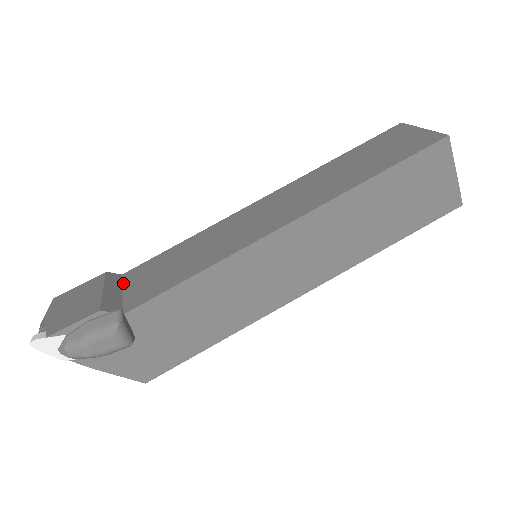
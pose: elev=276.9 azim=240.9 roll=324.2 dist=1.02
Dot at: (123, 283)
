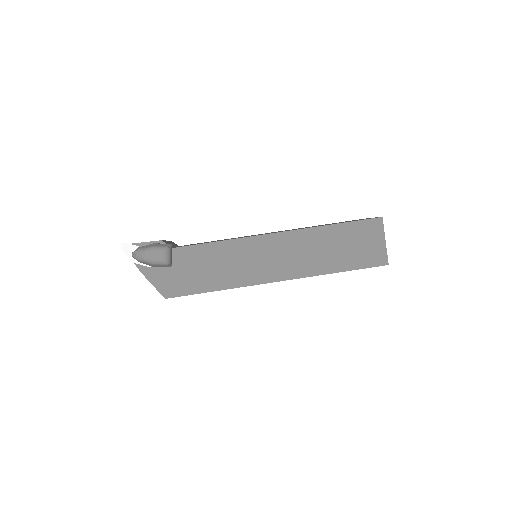
Dot at: (178, 246)
